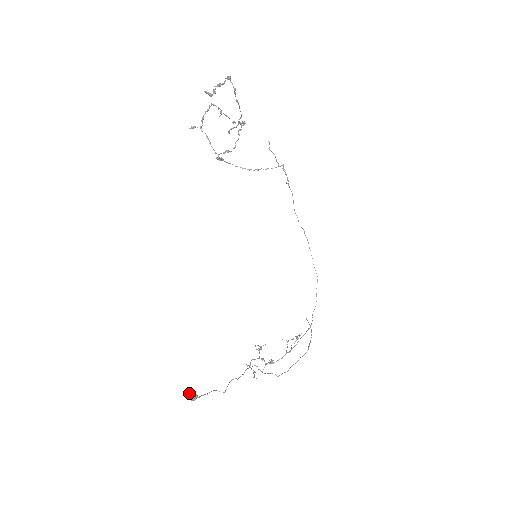
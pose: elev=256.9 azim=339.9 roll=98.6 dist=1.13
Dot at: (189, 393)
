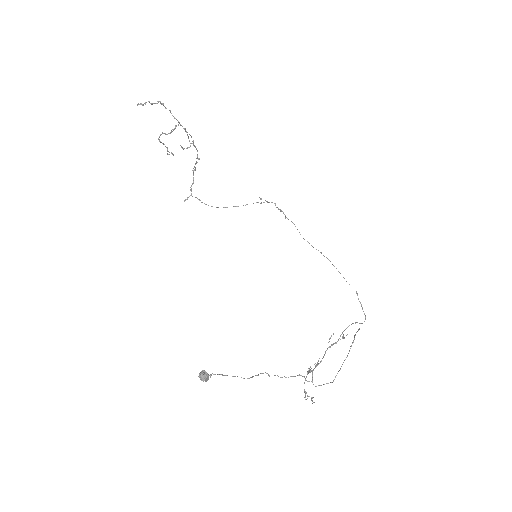
Dot at: (199, 374)
